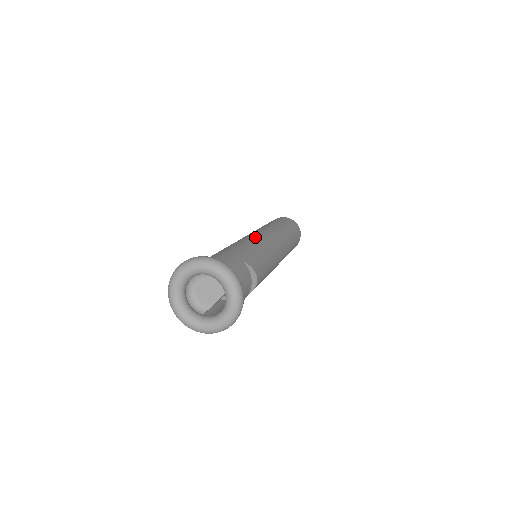
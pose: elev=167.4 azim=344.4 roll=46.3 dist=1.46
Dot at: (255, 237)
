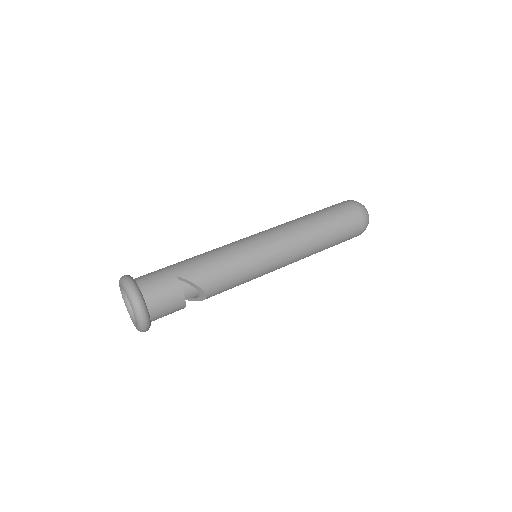
Dot at: (239, 242)
